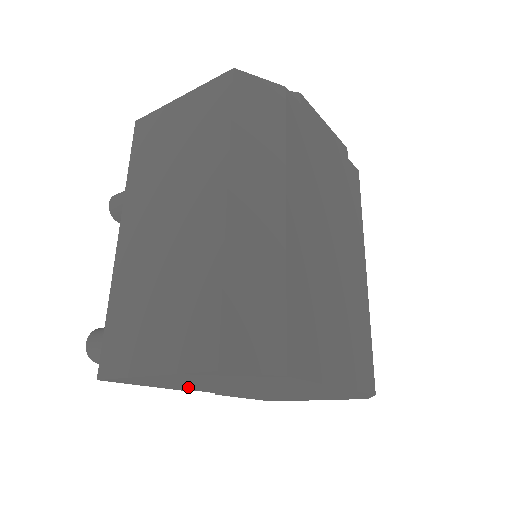
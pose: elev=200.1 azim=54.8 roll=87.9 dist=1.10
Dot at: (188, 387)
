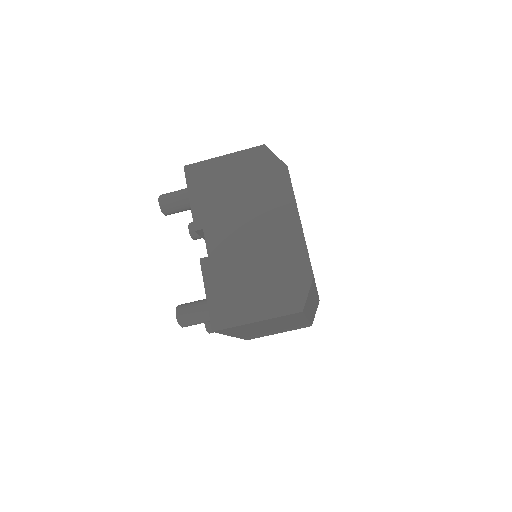
Dot at: (210, 208)
